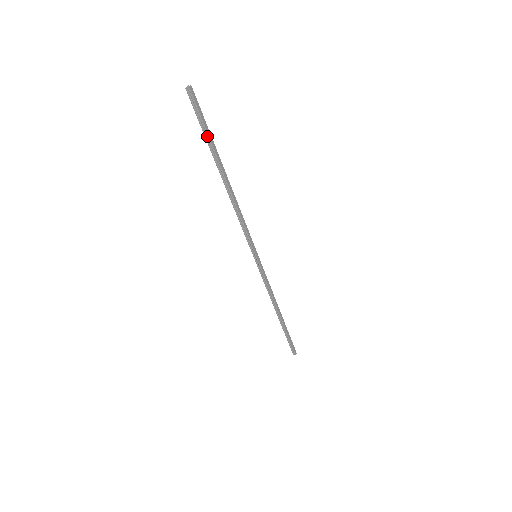
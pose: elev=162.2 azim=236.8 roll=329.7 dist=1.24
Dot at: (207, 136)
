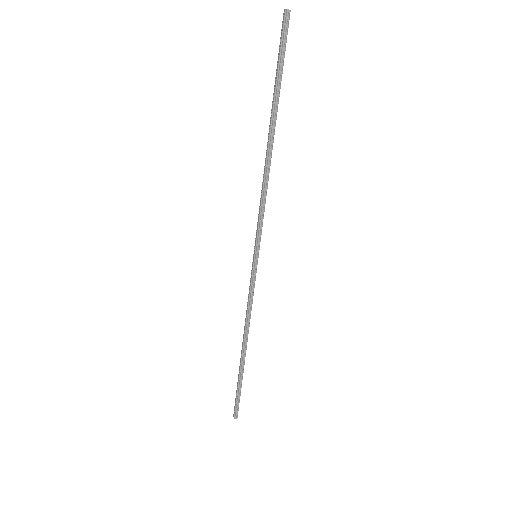
Dot at: (281, 76)
